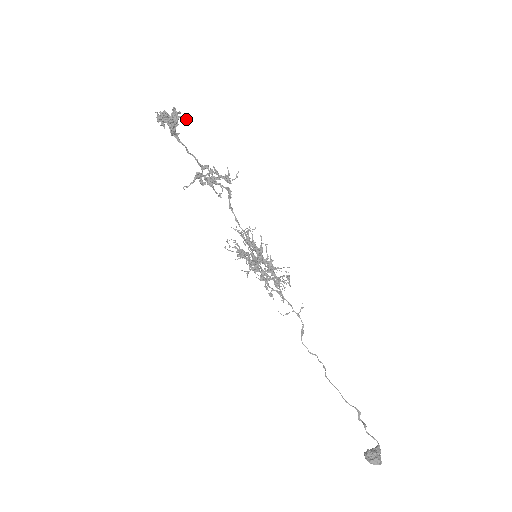
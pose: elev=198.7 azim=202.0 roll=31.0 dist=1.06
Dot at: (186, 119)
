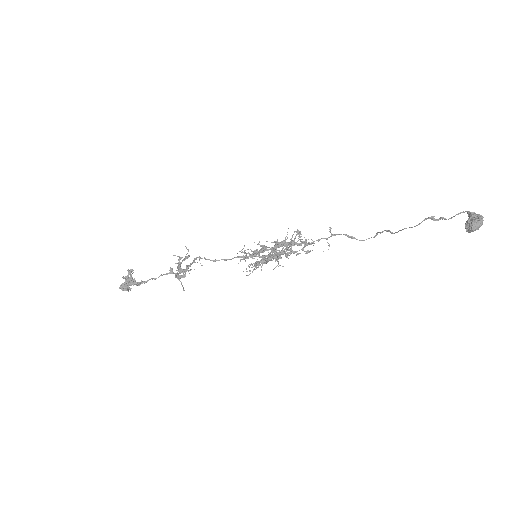
Dot at: (130, 273)
